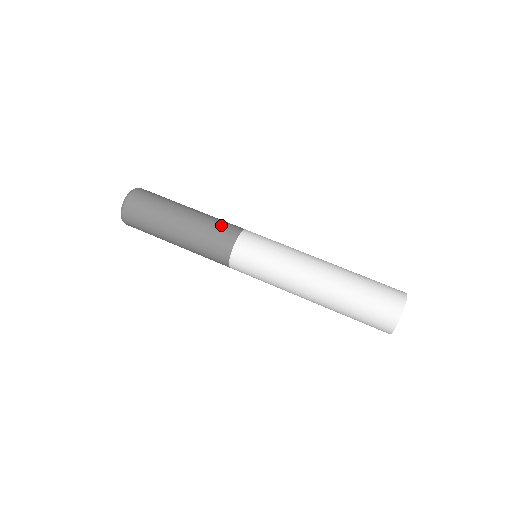
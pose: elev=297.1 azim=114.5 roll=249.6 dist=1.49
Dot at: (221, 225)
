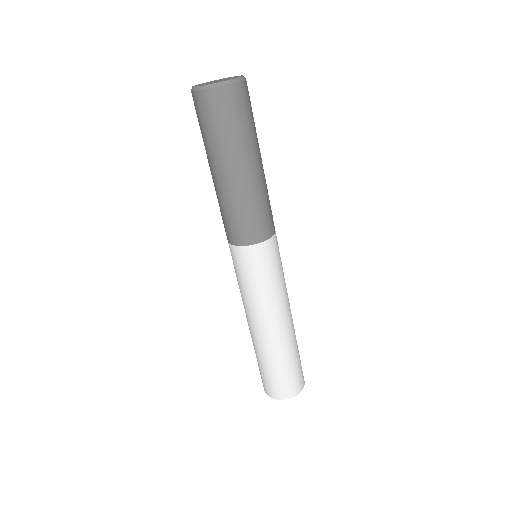
Dot at: (262, 216)
